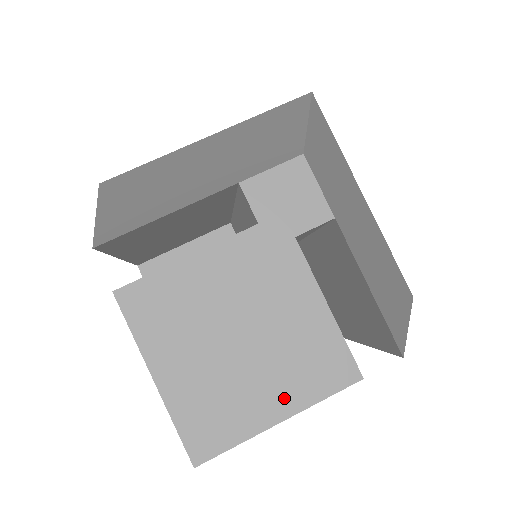
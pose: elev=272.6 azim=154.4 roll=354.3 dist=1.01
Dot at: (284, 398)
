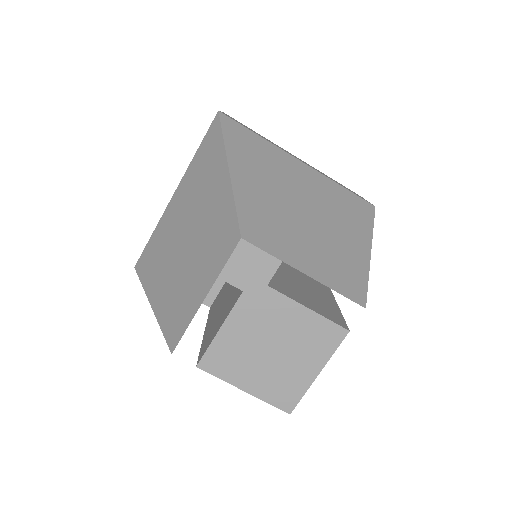
Dot at: (313, 363)
